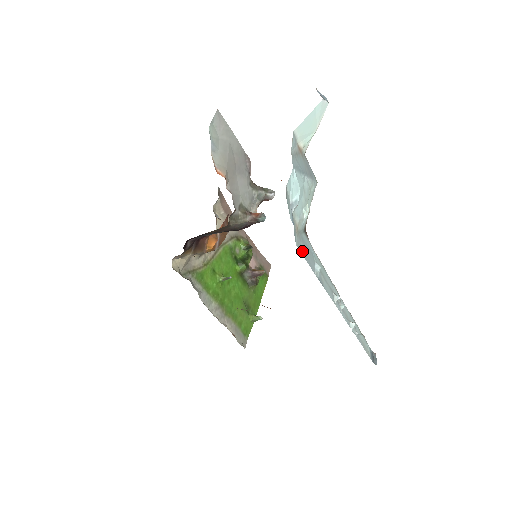
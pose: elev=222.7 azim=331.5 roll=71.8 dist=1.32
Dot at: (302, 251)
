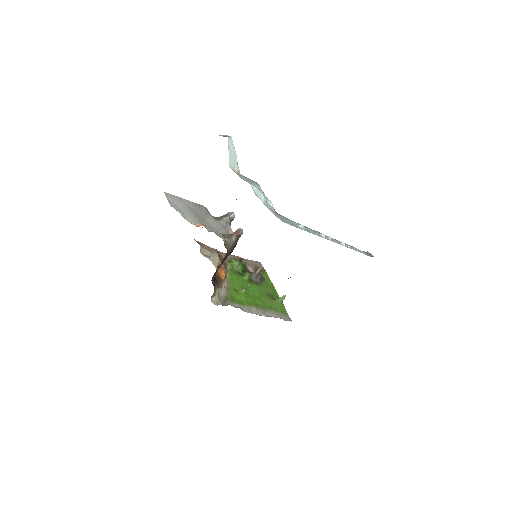
Dot at: (288, 223)
